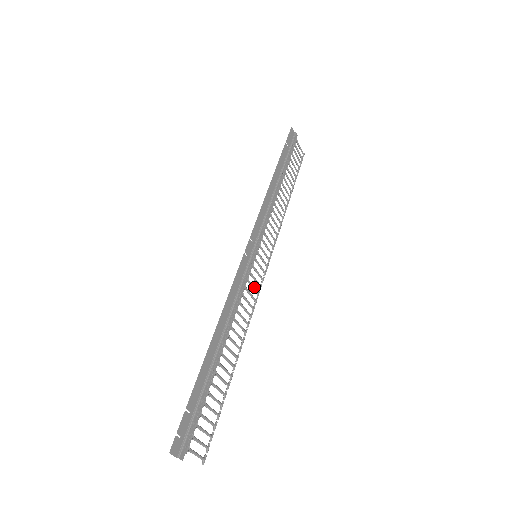
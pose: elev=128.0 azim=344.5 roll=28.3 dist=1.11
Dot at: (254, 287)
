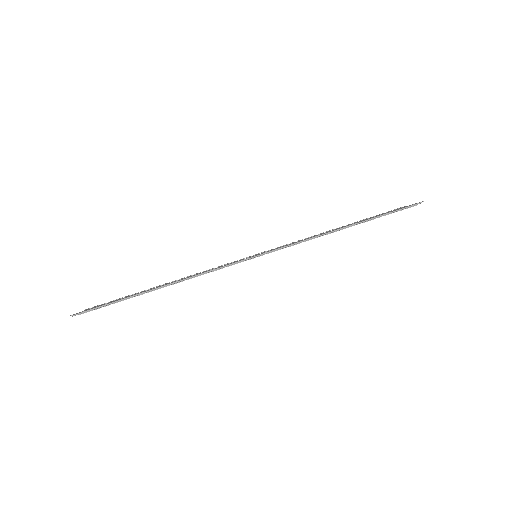
Dot at: occluded
